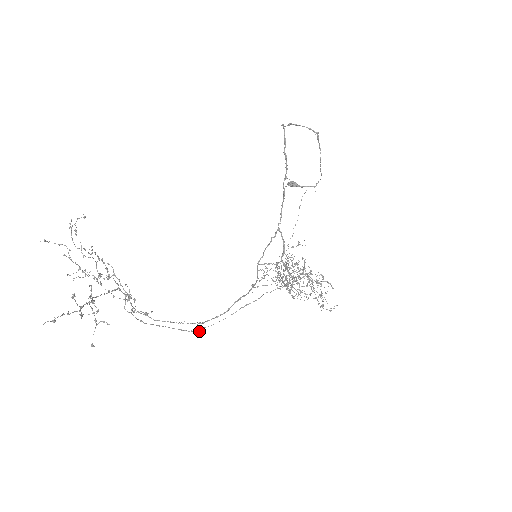
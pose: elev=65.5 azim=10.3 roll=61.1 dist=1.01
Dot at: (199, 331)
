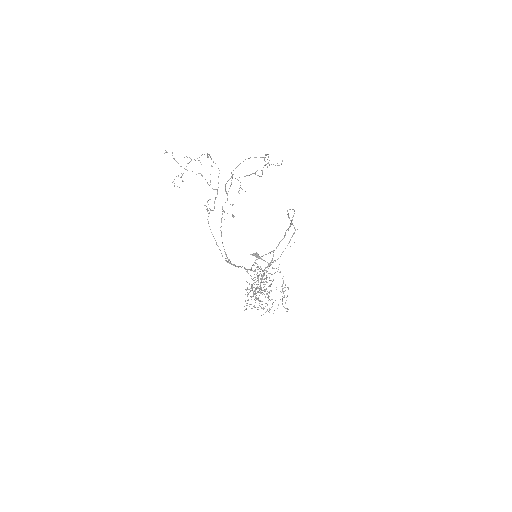
Dot at: (229, 260)
